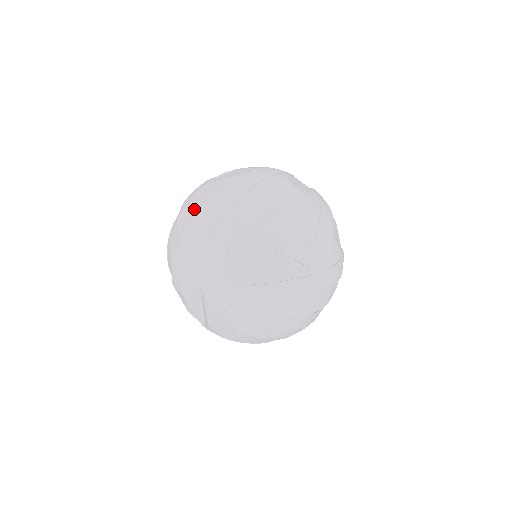
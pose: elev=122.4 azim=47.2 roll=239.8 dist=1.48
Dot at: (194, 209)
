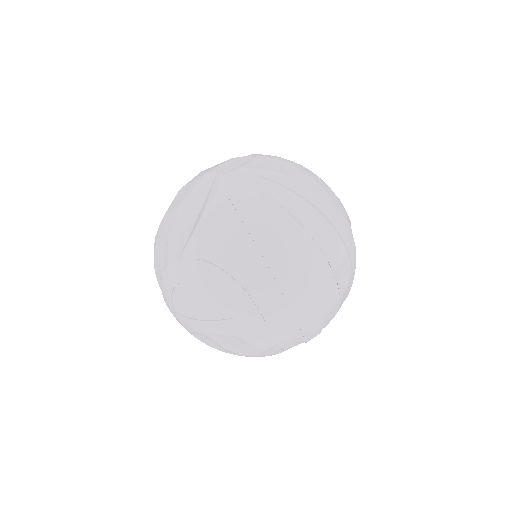
Dot at: occluded
